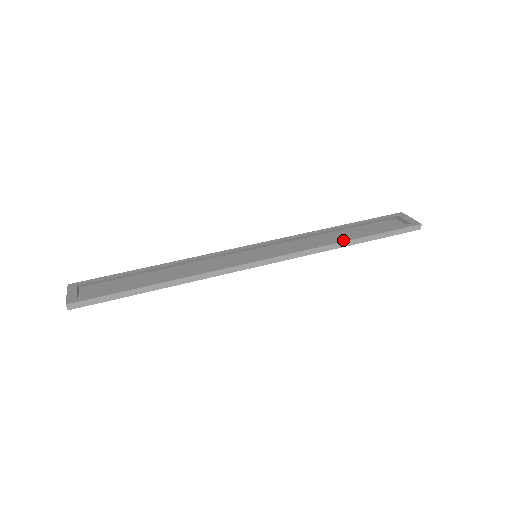
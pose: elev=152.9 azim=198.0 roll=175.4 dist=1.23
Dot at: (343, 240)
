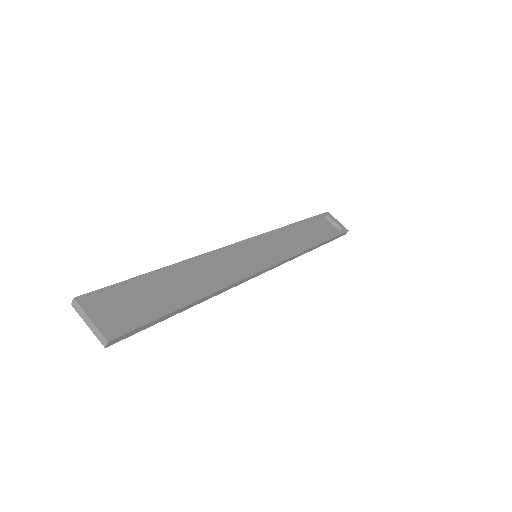
Dot at: (314, 244)
